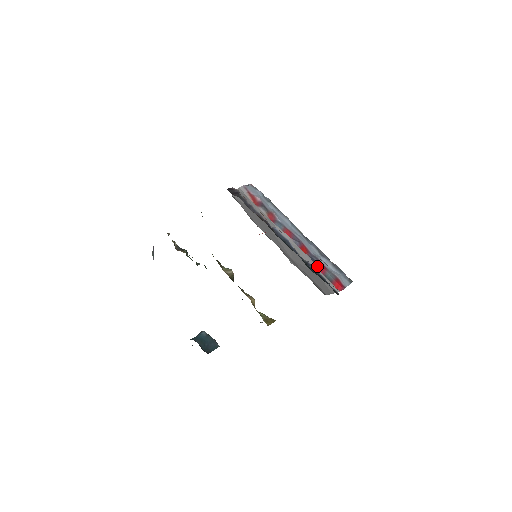
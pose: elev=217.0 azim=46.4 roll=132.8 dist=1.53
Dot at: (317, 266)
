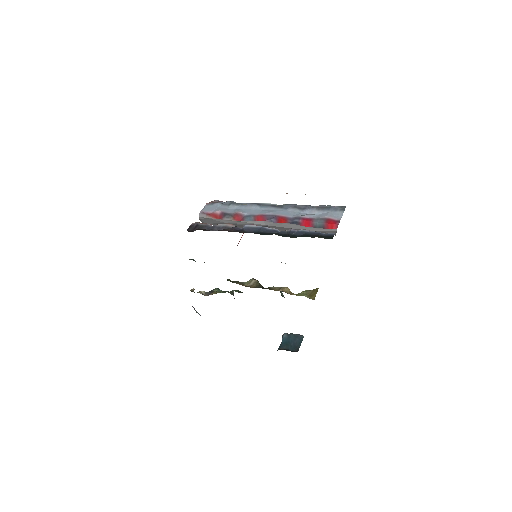
Dot at: (302, 225)
